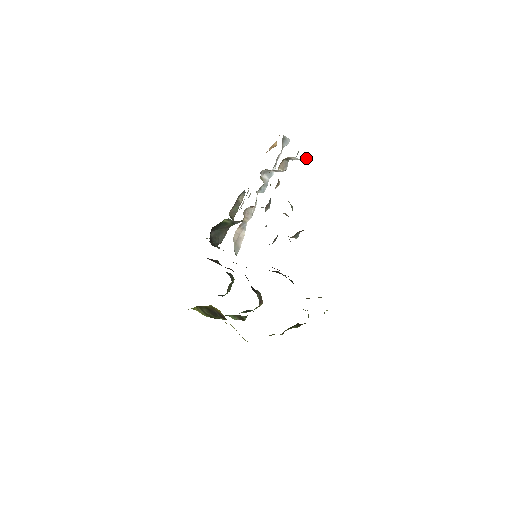
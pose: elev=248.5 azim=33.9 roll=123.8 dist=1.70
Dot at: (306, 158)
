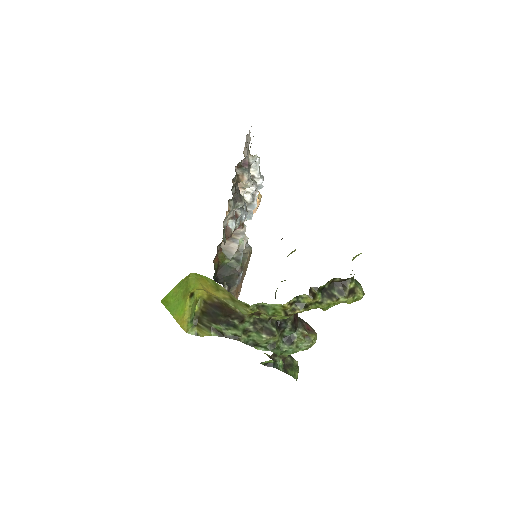
Dot at: occluded
